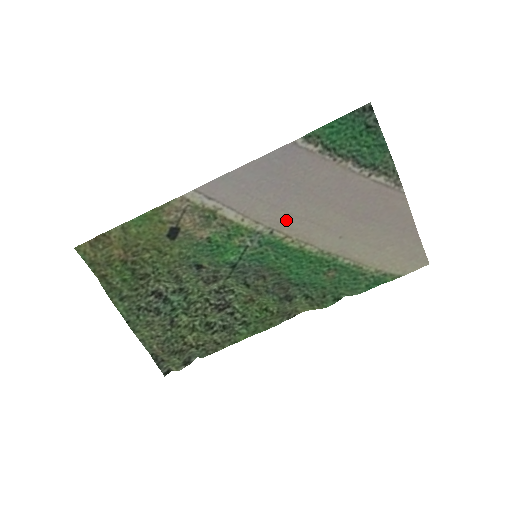
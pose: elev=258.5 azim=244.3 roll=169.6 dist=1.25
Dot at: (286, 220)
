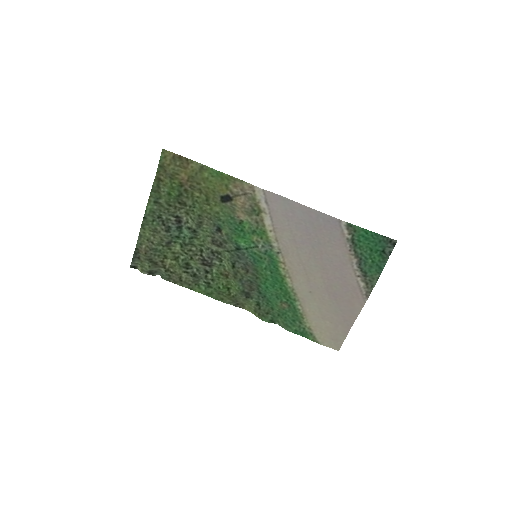
Dot at: (293, 254)
